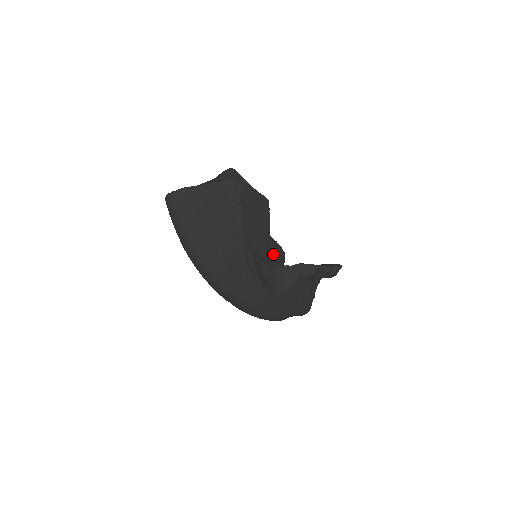
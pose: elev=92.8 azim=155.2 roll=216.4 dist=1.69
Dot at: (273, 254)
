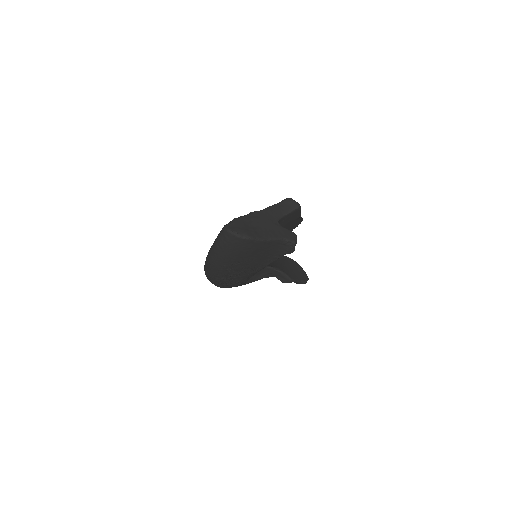
Dot at: occluded
